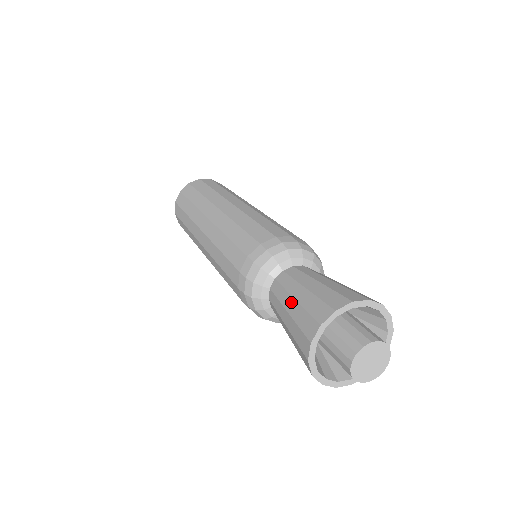
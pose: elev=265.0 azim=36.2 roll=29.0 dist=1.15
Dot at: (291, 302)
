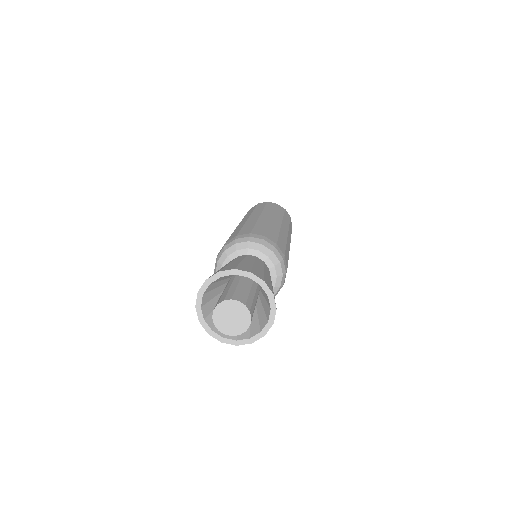
Dot at: (227, 264)
